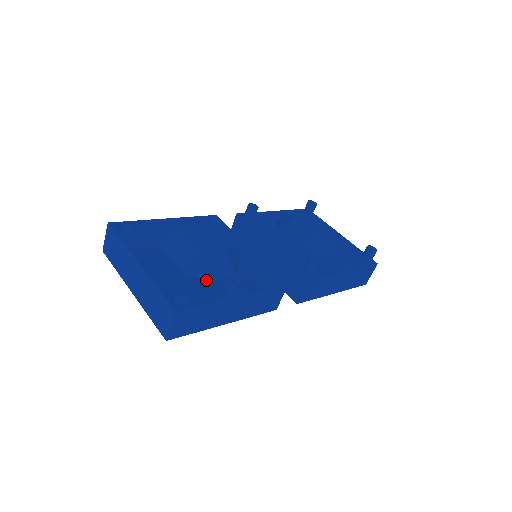
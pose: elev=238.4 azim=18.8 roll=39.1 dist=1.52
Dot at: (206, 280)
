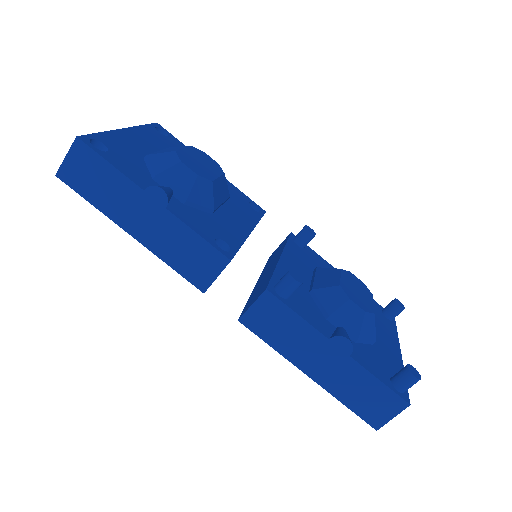
Dot at: (152, 174)
